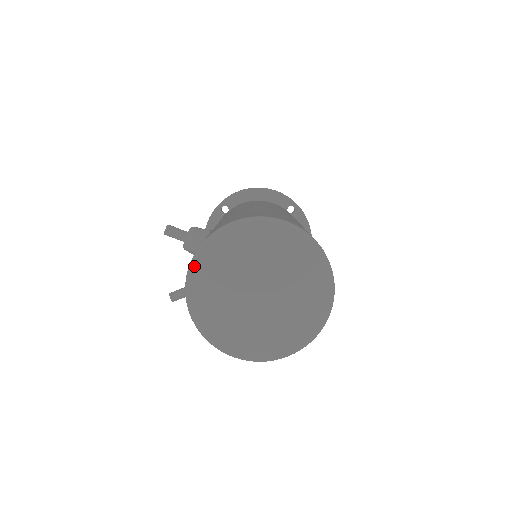
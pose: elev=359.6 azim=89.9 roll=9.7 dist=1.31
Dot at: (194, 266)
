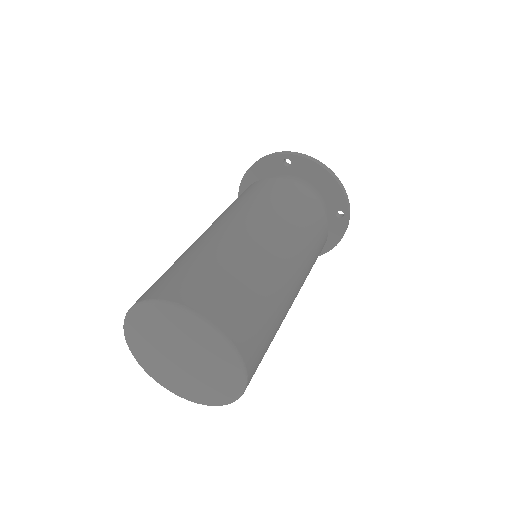
Dot at: (139, 362)
